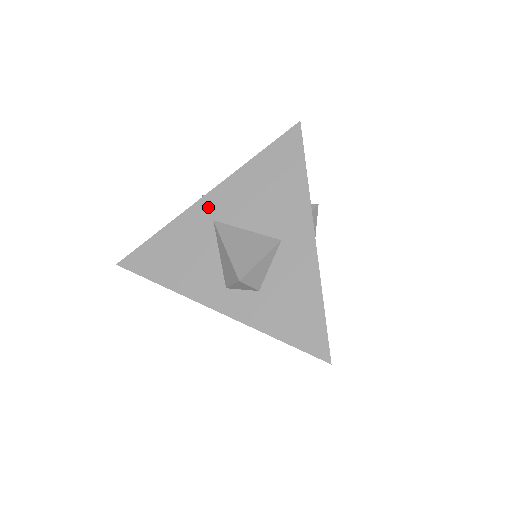
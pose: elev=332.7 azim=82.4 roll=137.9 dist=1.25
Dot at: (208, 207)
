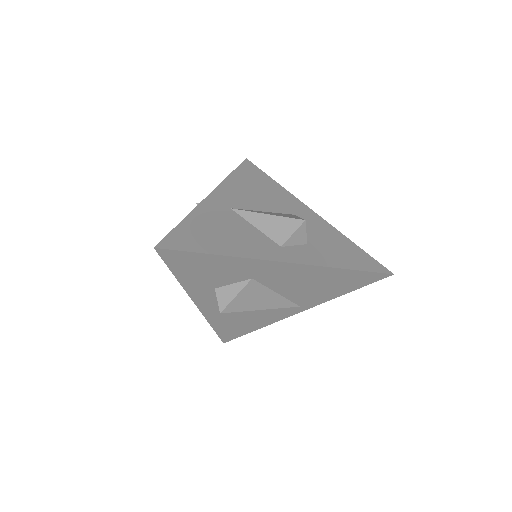
Dot at: (218, 201)
